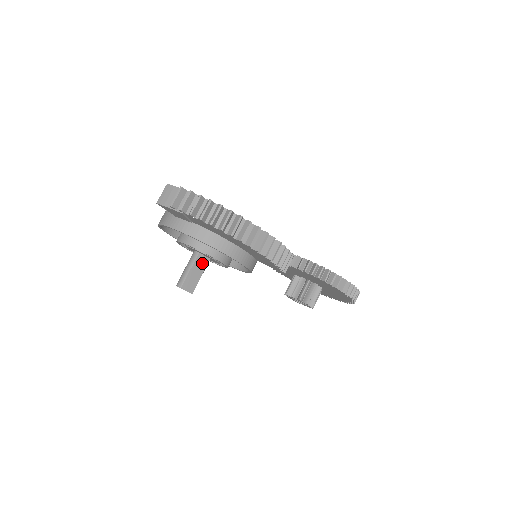
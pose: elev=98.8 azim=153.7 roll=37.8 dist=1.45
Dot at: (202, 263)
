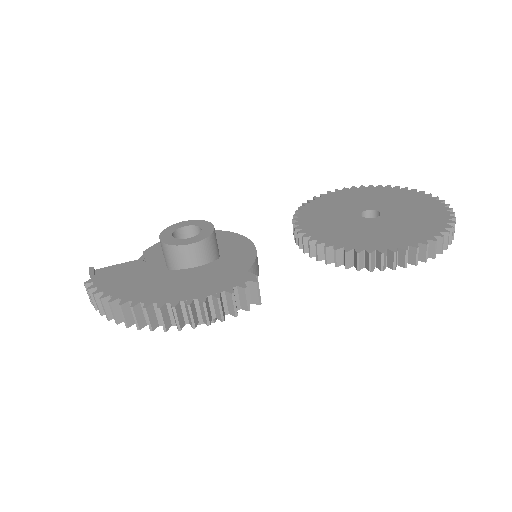
Dot at: occluded
